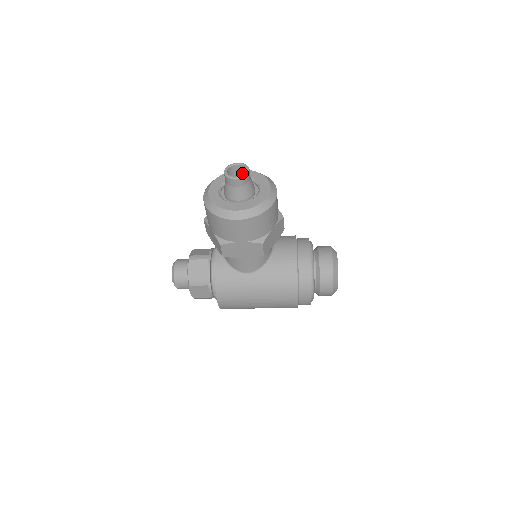
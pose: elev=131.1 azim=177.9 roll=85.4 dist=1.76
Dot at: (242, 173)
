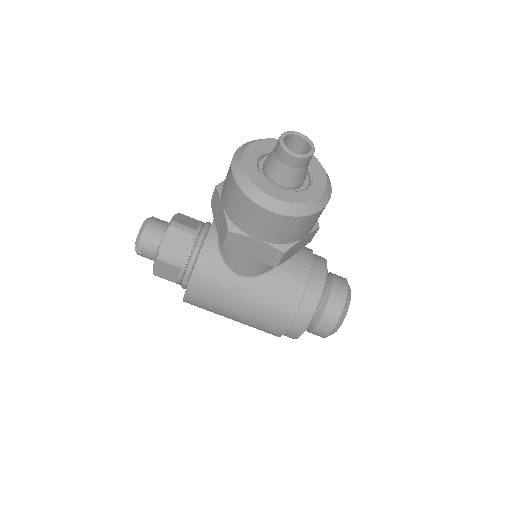
Dot at: (299, 149)
